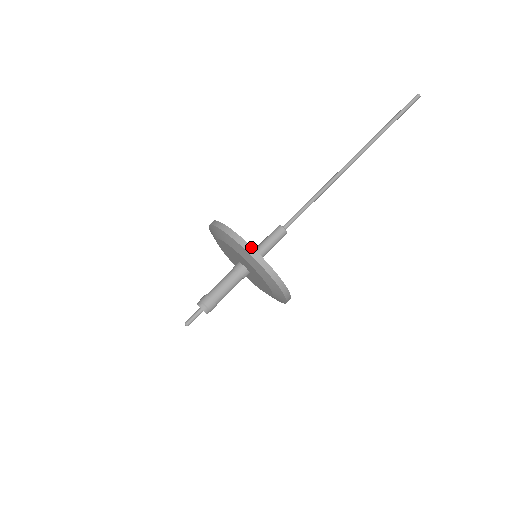
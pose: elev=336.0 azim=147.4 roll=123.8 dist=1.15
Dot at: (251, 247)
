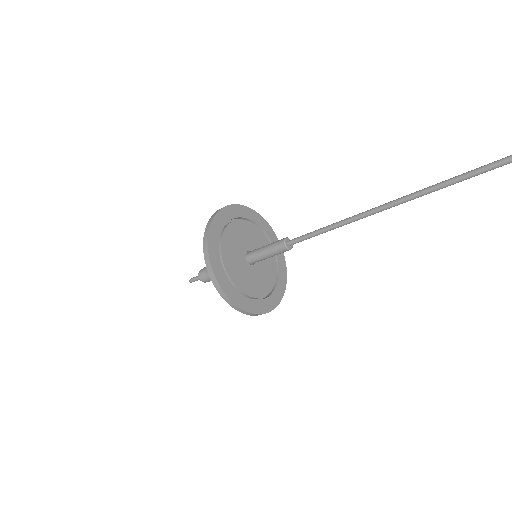
Dot at: (224, 293)
